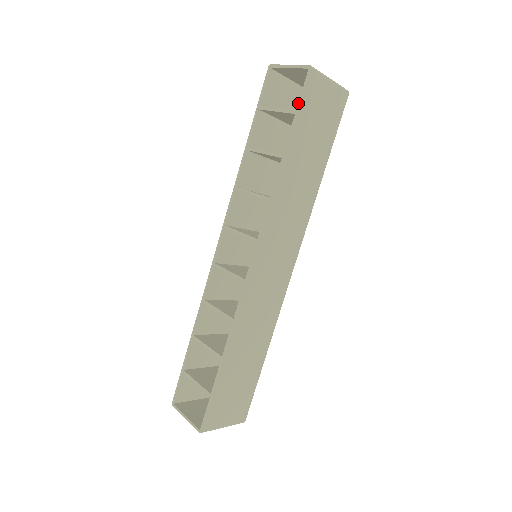
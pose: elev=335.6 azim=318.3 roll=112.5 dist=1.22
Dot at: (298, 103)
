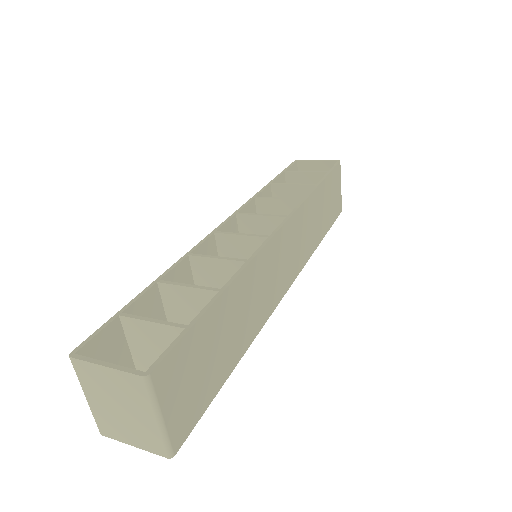
Dot at: (330, 169)
